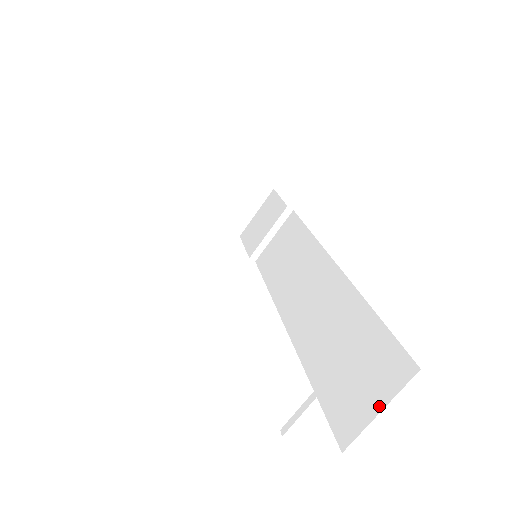
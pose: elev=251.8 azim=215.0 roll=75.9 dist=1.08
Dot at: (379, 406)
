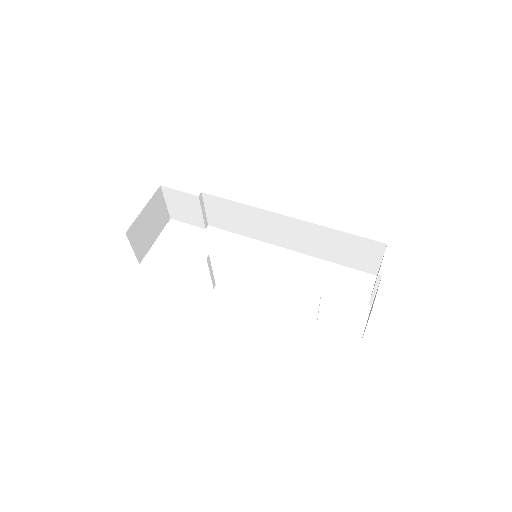
Dot at: (379, 259)
